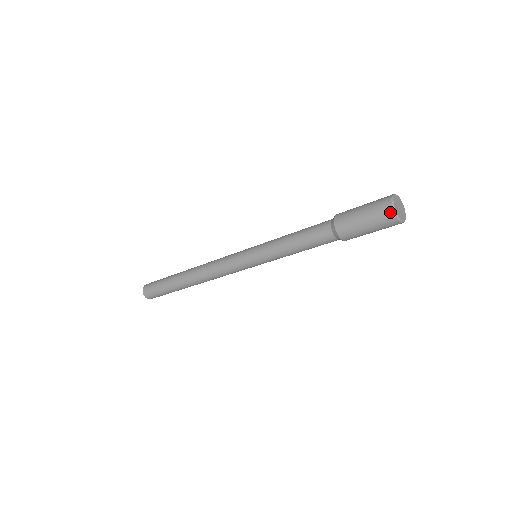
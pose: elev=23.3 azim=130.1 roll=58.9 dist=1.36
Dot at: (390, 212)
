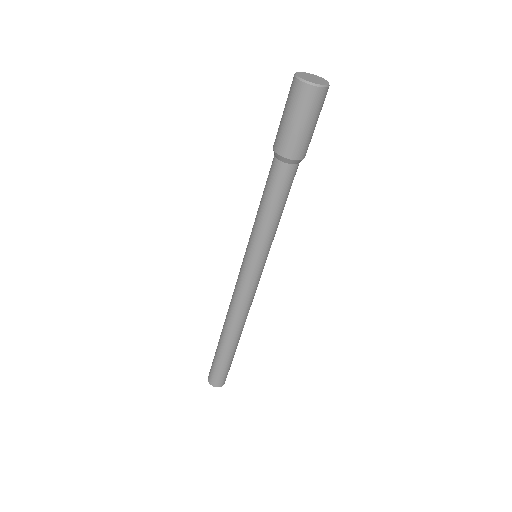
Dot at: (302, 87)
